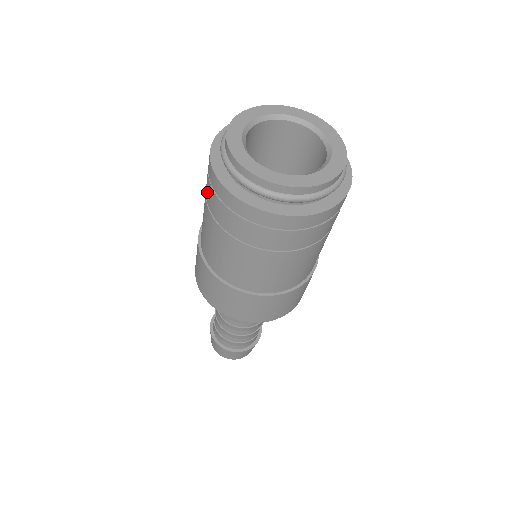
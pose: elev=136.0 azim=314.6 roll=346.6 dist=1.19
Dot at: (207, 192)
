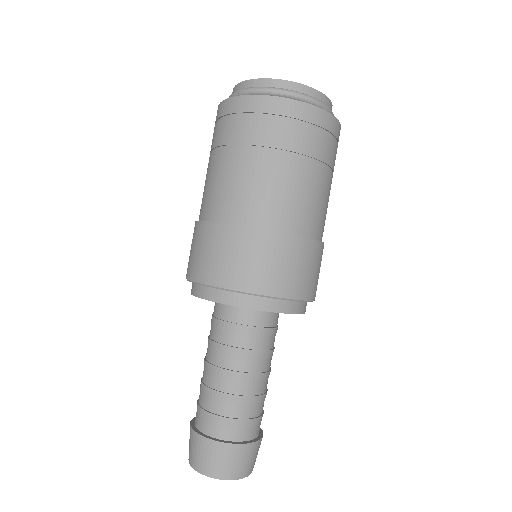
Dot at: (237, 133)
